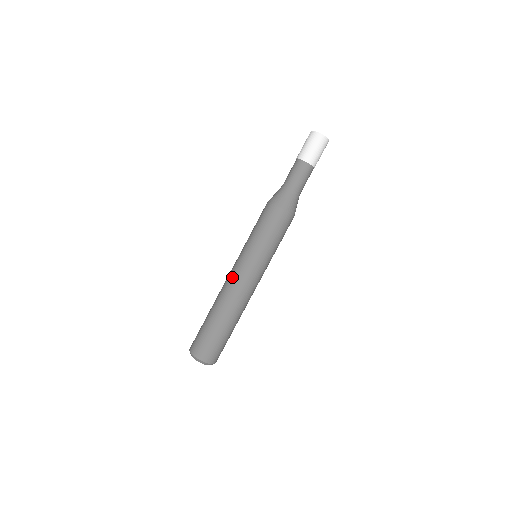
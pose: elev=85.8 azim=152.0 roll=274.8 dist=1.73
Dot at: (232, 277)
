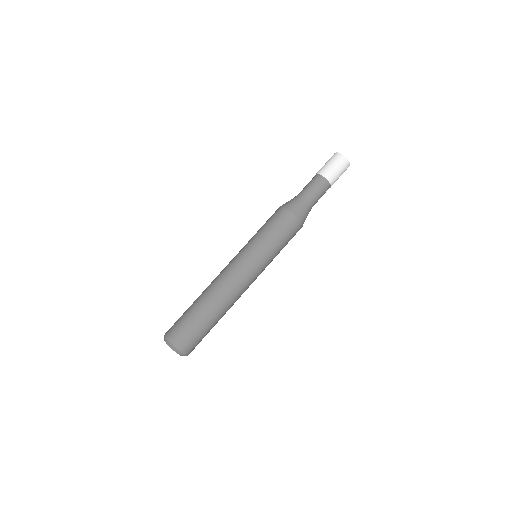
Dot at: occluded
